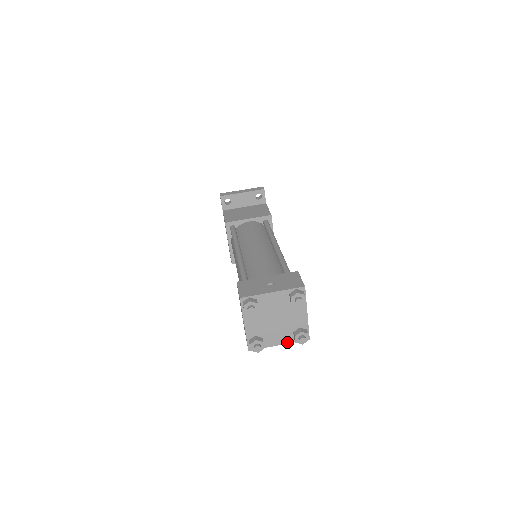
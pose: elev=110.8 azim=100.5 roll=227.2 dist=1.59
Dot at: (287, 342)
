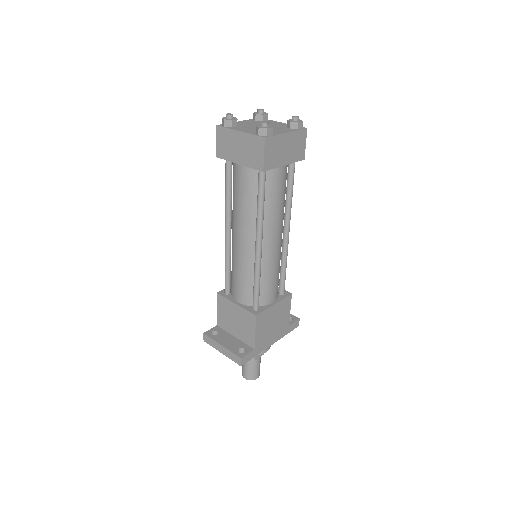
Dot at: (247, 133)
